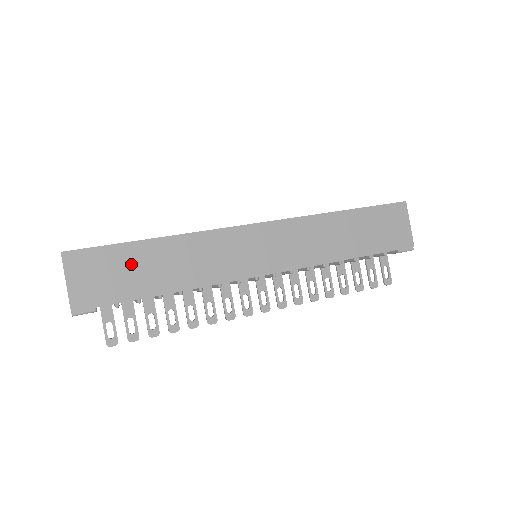
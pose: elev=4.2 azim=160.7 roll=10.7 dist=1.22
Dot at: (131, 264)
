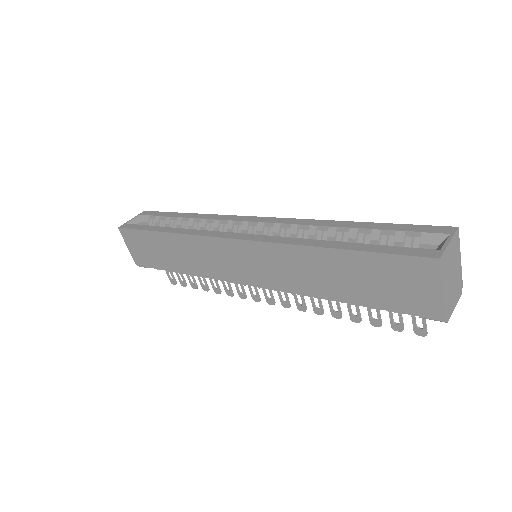
Dot at: (154, 246)
